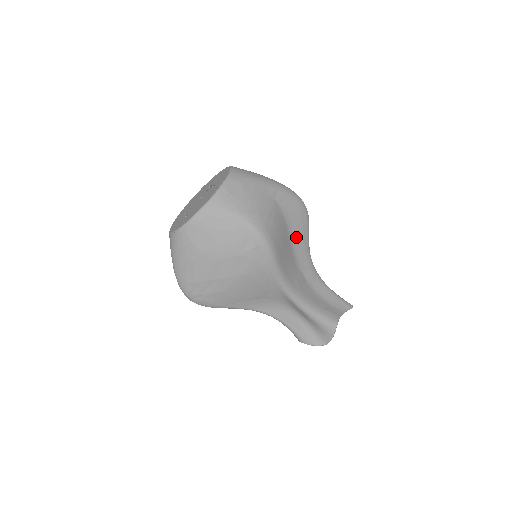
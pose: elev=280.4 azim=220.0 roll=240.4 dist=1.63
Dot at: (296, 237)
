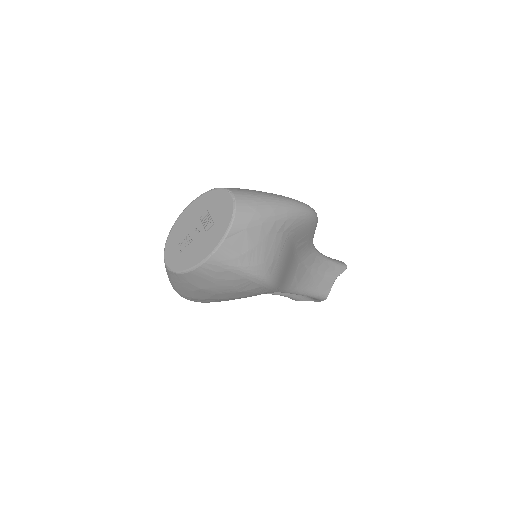
Dot at: (301, 243)
